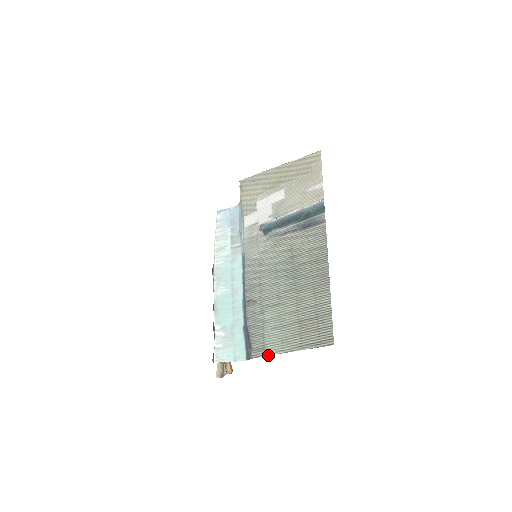
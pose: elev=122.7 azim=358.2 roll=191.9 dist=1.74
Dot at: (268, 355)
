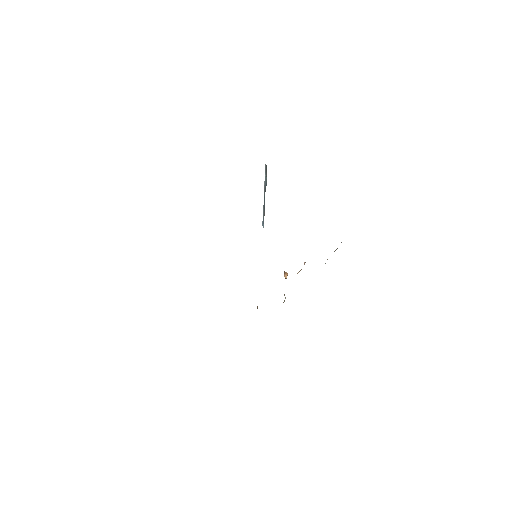
Dot at: occluded
